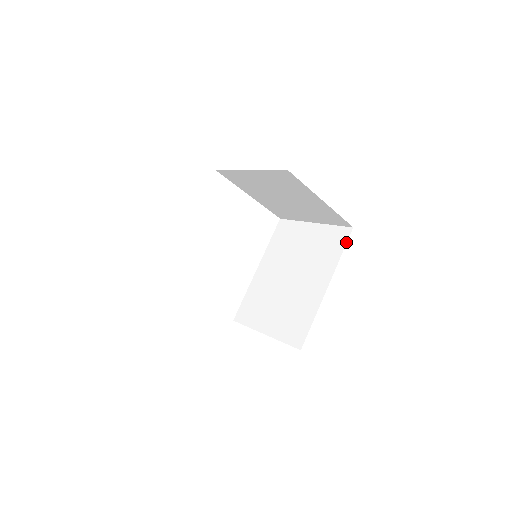
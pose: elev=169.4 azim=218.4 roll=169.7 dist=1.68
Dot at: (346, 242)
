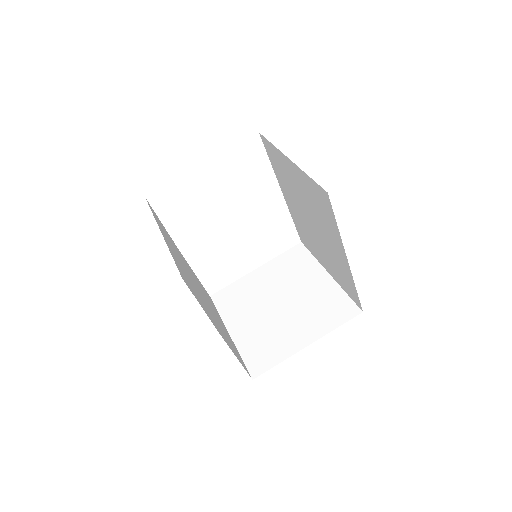
Dot at: (332, 212)
